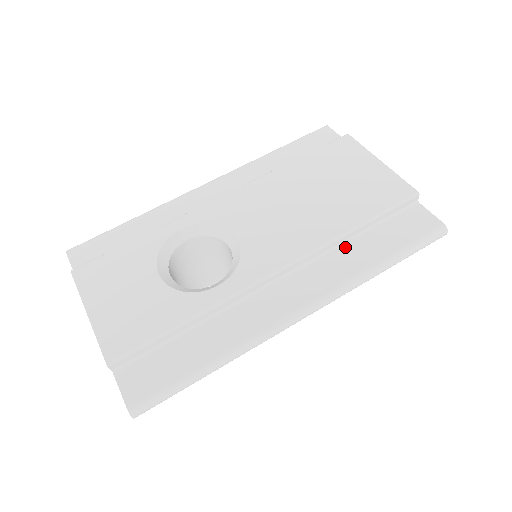
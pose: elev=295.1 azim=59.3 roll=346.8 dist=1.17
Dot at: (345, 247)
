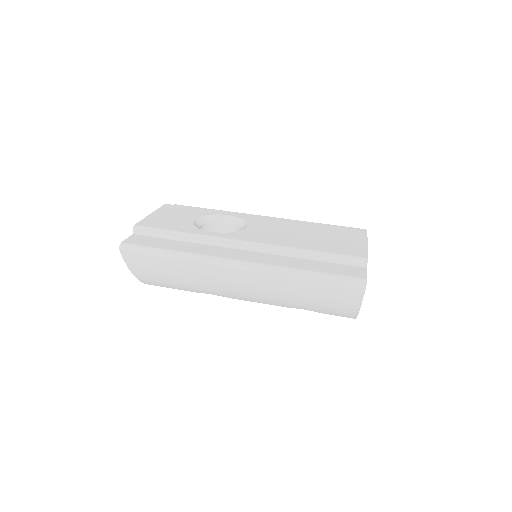
Dot at: (296, 258)
